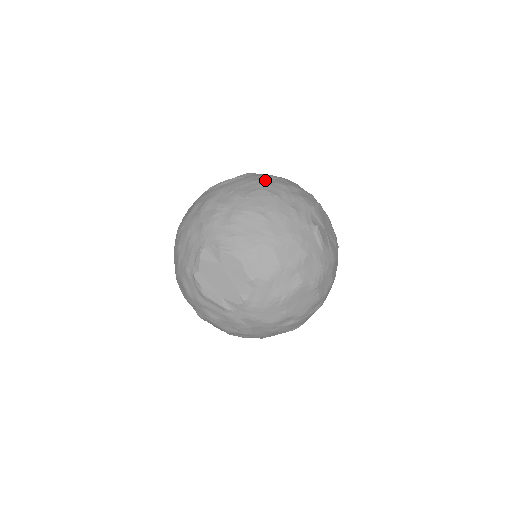
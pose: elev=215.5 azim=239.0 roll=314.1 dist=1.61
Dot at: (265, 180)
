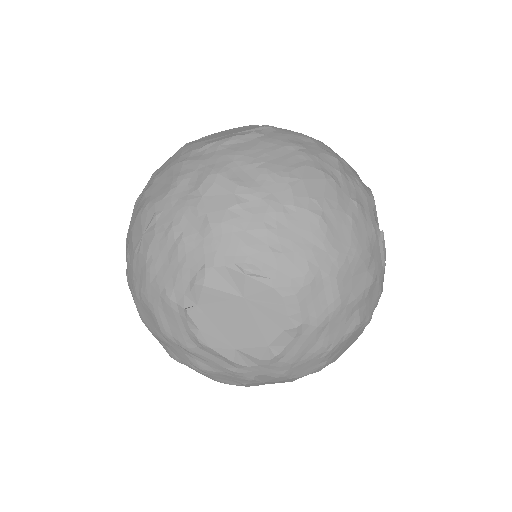
Dot at: (305, 145)
